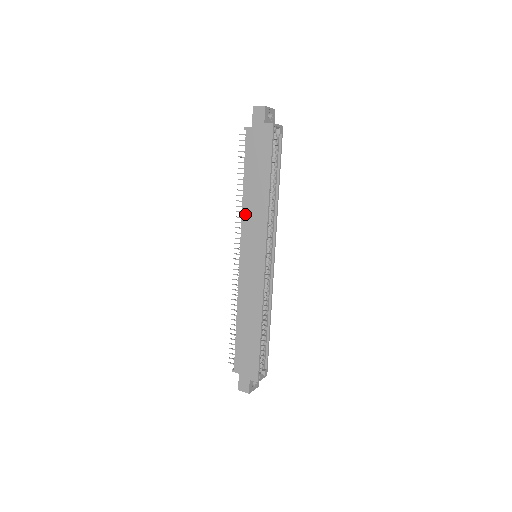
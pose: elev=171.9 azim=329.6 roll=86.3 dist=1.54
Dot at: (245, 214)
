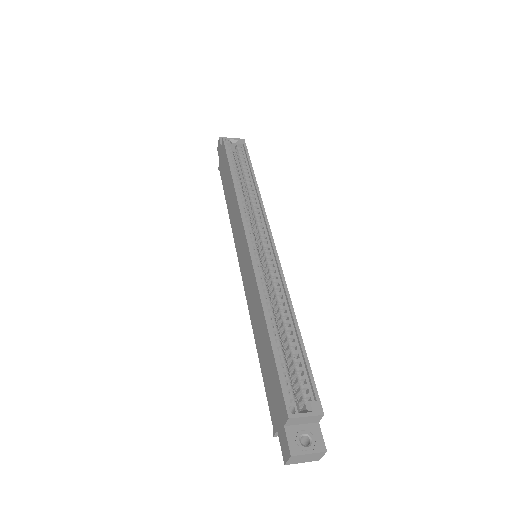
Dot at: (232, 225)
